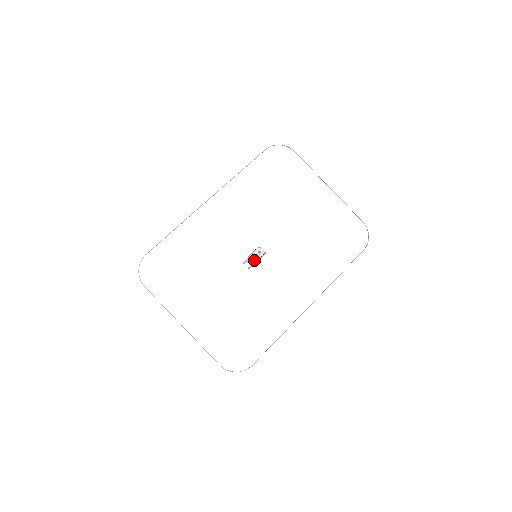
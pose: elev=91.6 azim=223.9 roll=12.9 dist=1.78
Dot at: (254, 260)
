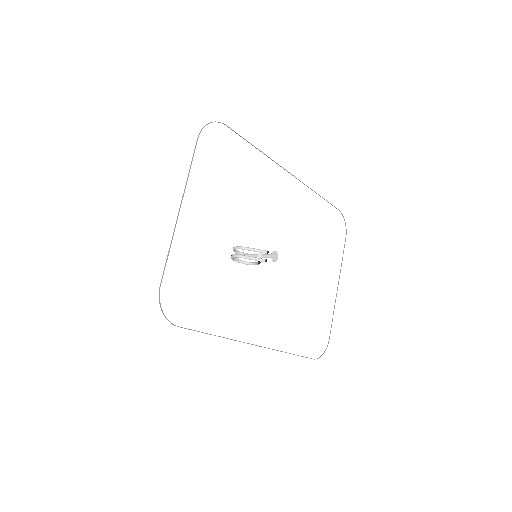
Dot at: occluded
